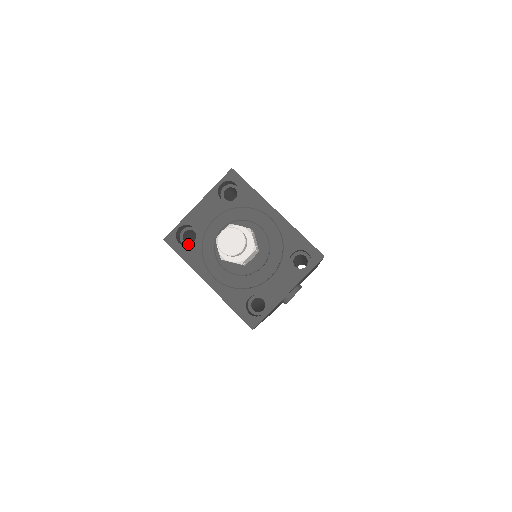
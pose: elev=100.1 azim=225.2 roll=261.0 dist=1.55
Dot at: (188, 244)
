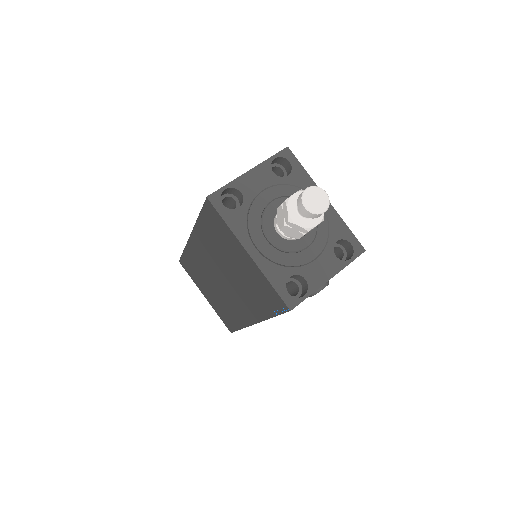
Dot at: occluded
